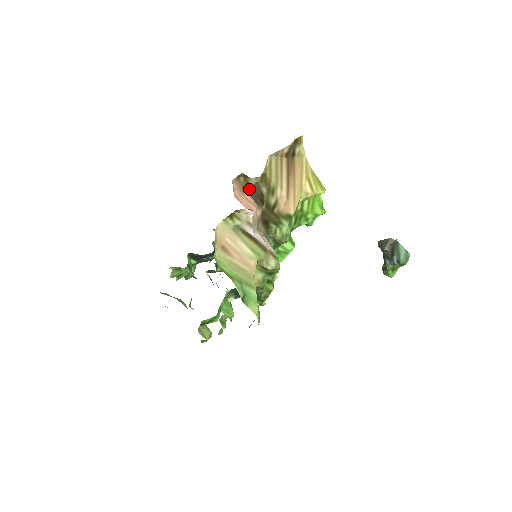
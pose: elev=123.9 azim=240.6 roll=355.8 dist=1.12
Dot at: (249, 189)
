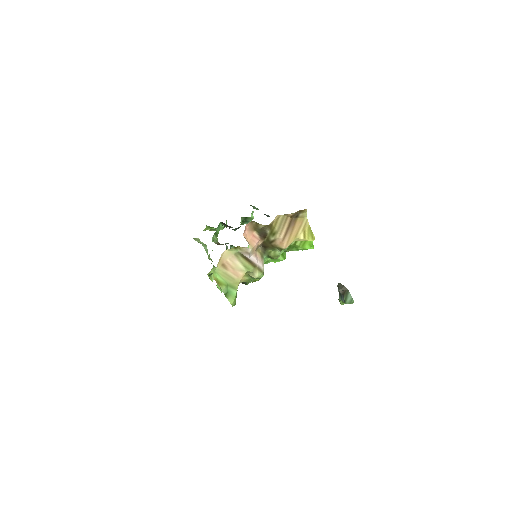
Dot at: (258, 229)
